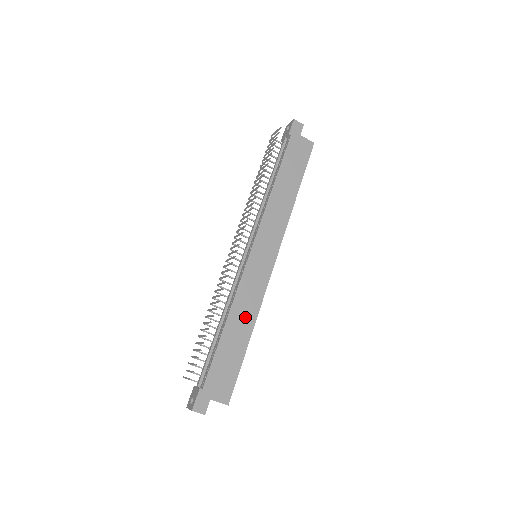
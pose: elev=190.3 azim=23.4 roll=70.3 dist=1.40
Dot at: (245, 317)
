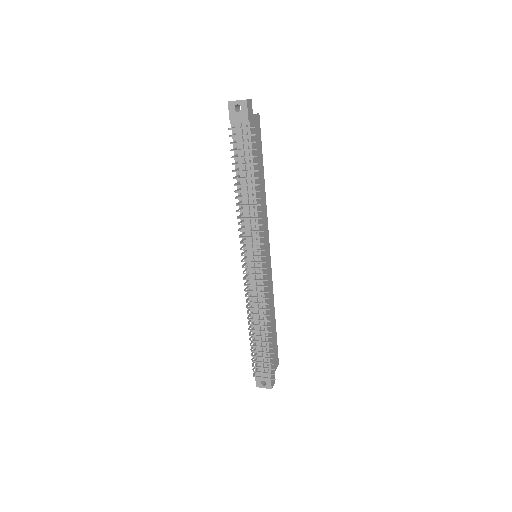
Dot at: (271, 308)
